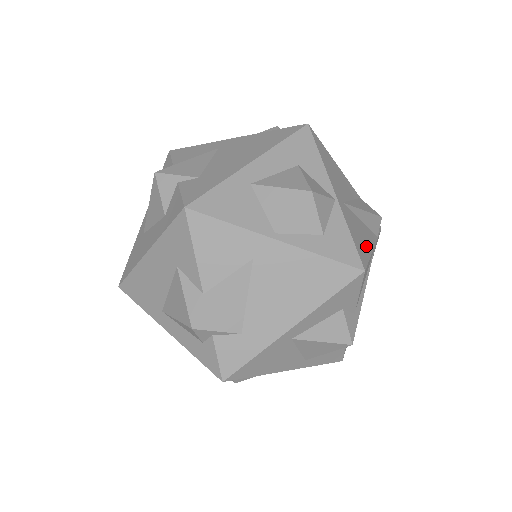
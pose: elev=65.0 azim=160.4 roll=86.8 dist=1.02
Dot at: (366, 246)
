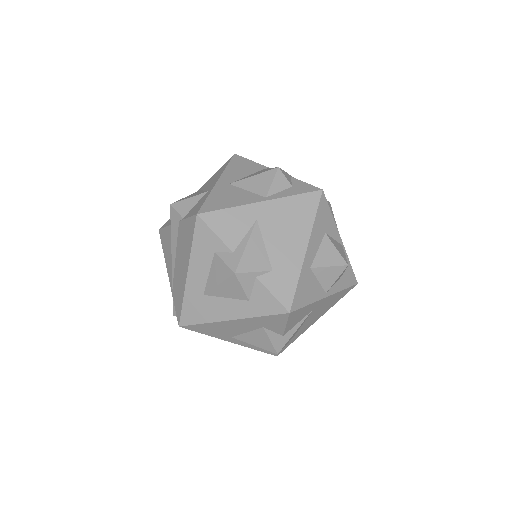
Dot at: occluded
